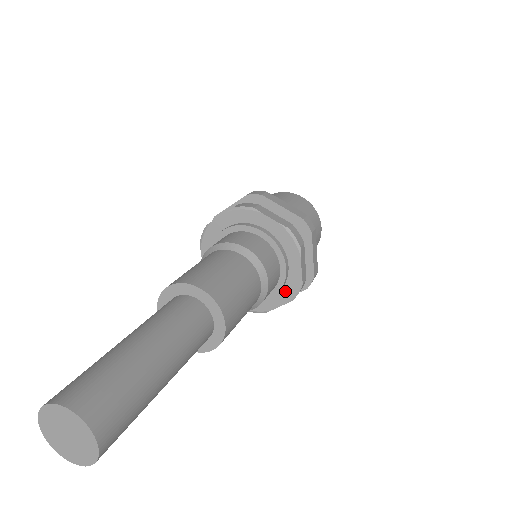
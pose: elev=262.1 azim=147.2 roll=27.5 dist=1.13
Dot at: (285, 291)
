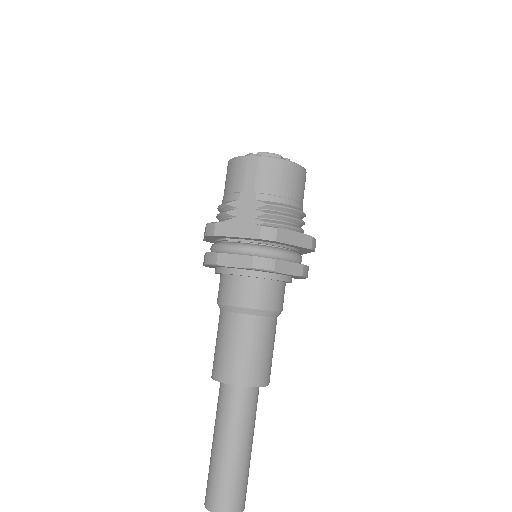
Dot at: (296, 277)
